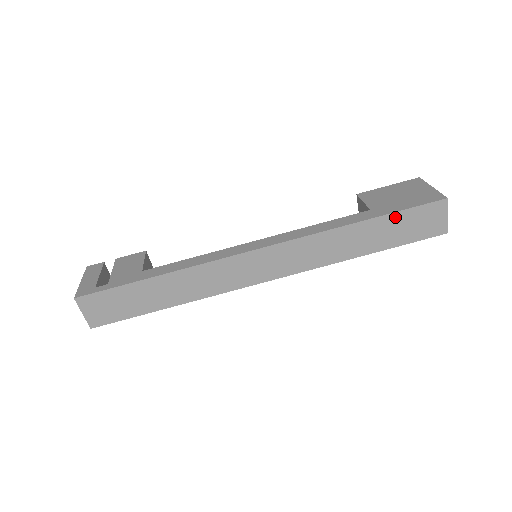
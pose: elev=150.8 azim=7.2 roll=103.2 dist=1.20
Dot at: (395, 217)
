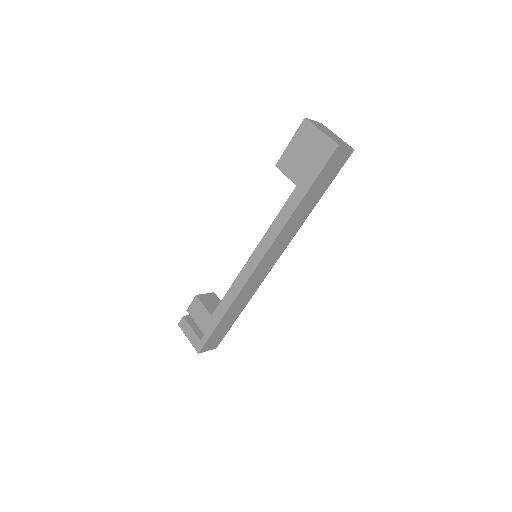
Dot at: (316, 183)
